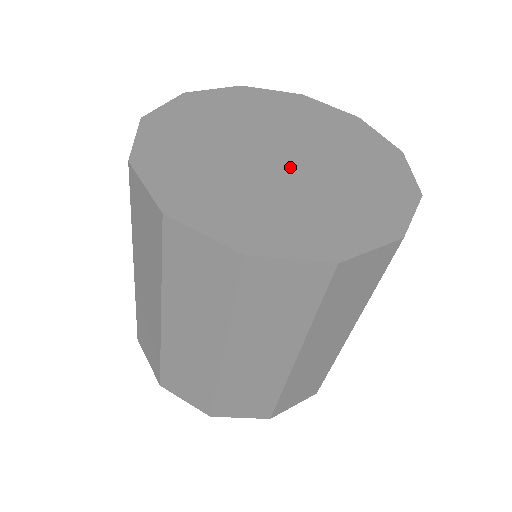
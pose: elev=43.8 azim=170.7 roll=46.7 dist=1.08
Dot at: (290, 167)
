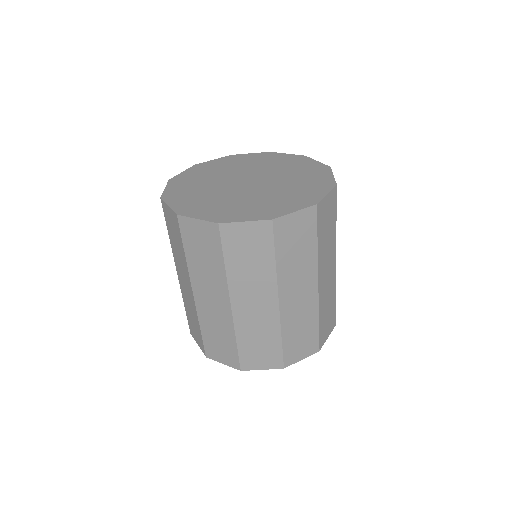
Dot at: (258, 183)
